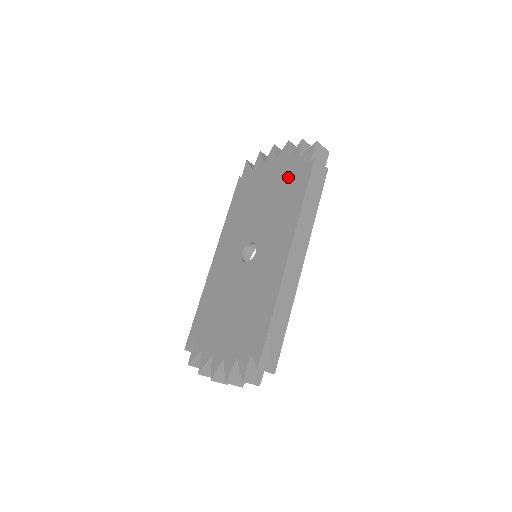
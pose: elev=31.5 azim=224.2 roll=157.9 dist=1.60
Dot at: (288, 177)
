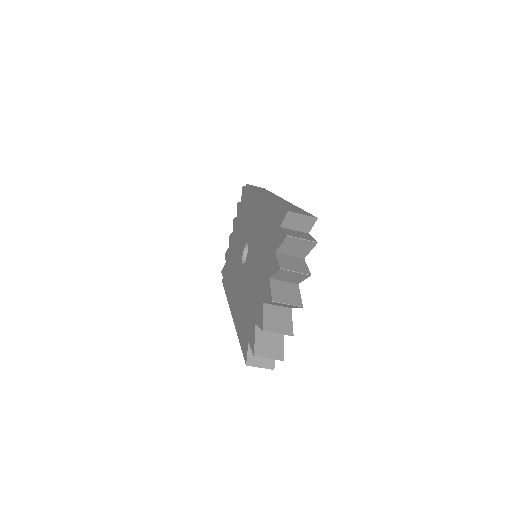
Dot at: (241, 212)
